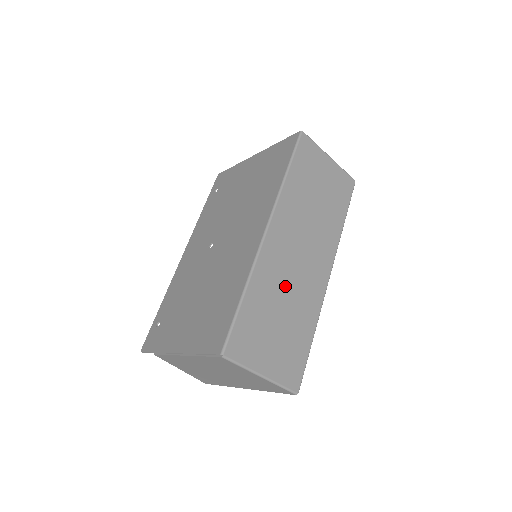
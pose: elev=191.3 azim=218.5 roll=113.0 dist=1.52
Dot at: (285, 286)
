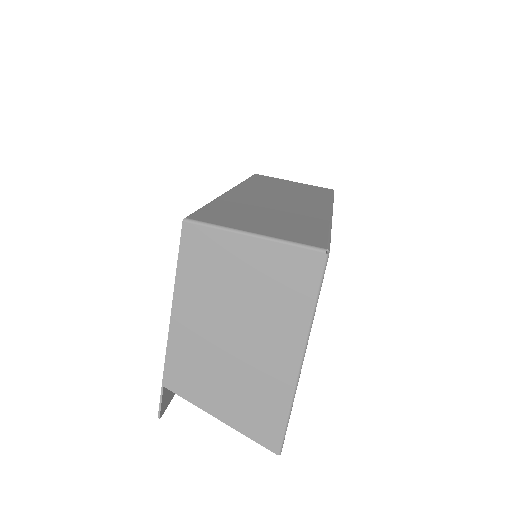
Dot at: (267, 207)
